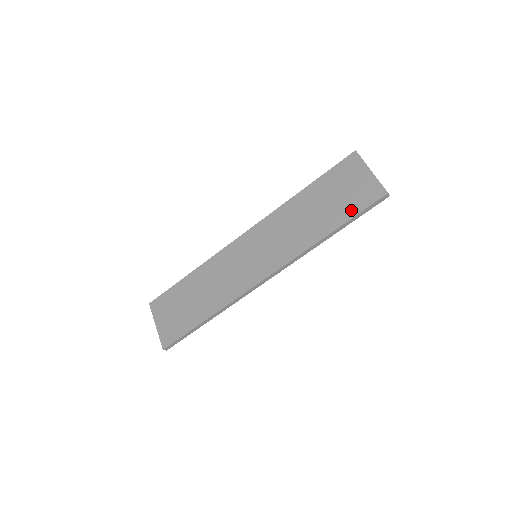
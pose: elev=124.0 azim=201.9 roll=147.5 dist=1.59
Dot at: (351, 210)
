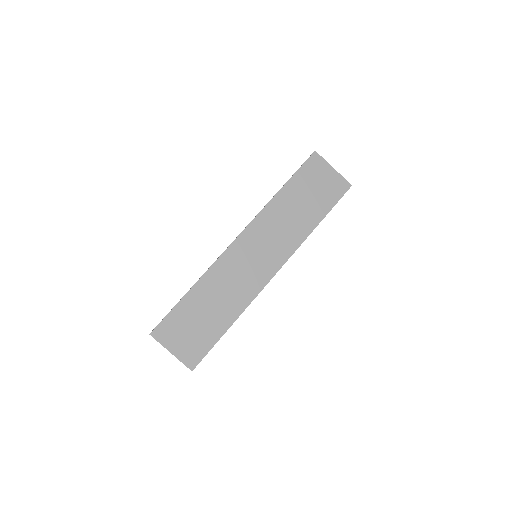
Dot at: (329, 202)
